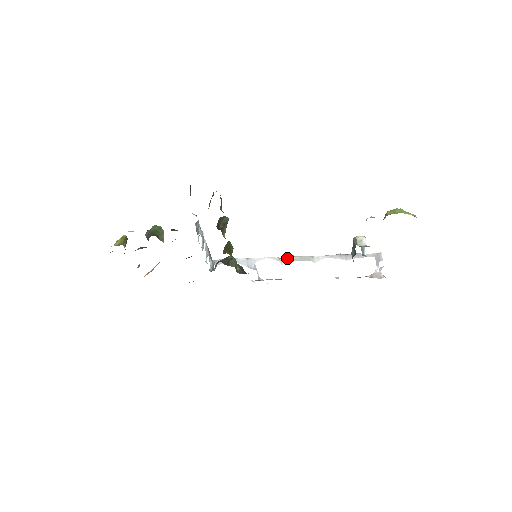
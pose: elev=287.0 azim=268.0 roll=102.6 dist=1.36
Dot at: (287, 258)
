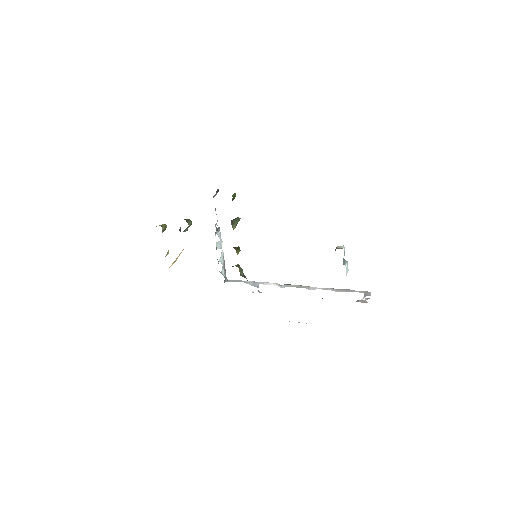
Dot at: (287, 285)
